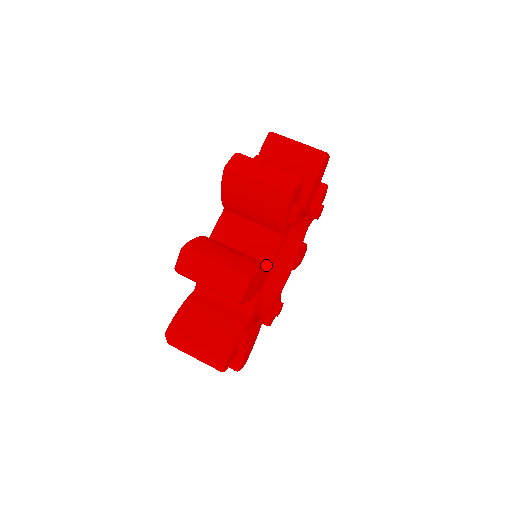
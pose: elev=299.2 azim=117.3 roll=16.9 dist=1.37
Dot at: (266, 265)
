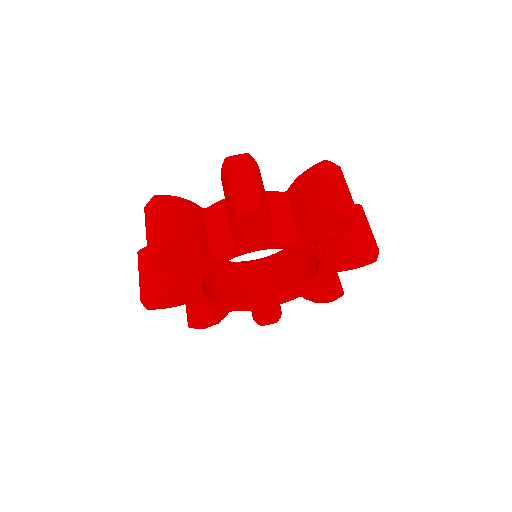
Dot at: (180, 291)
